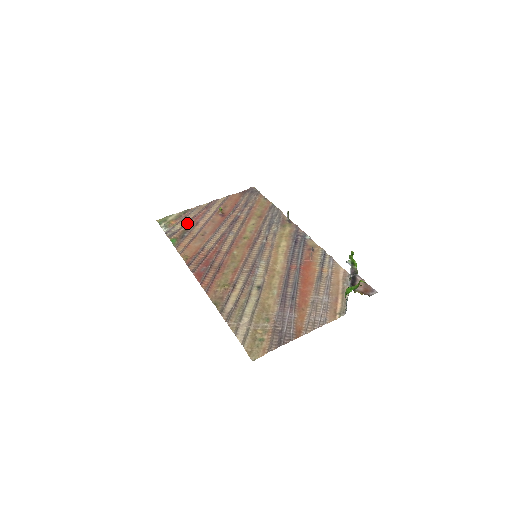
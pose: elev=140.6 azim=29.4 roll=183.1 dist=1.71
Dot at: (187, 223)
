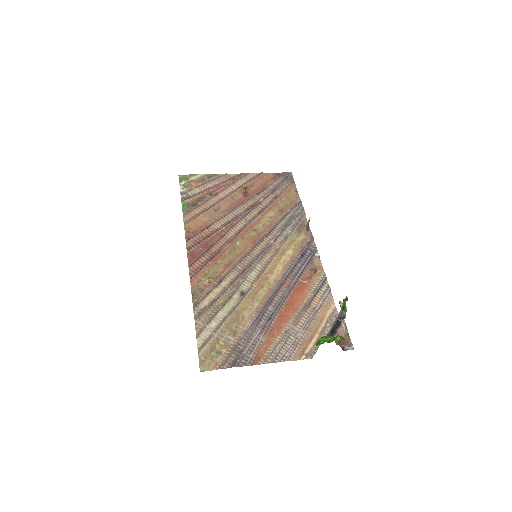
Dot at: (206, 190)
